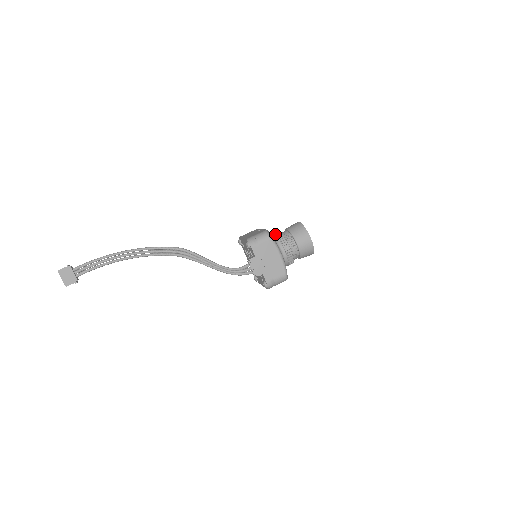
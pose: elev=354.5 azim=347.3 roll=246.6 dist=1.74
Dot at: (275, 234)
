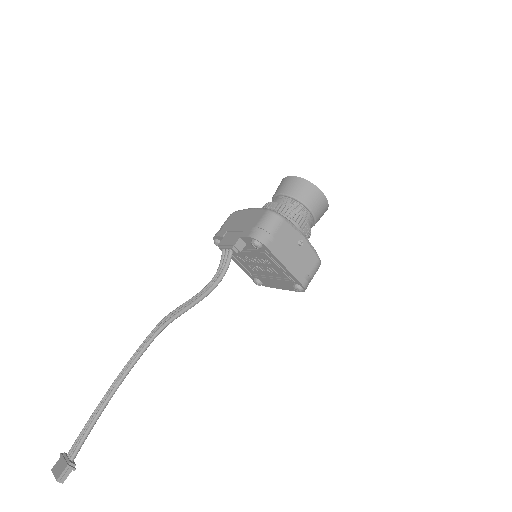
Dot at: occluded
